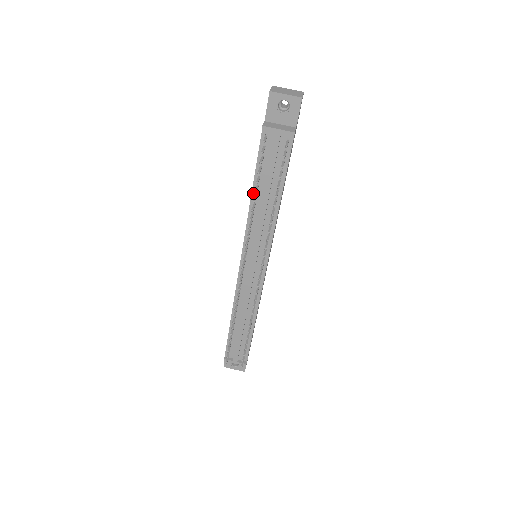
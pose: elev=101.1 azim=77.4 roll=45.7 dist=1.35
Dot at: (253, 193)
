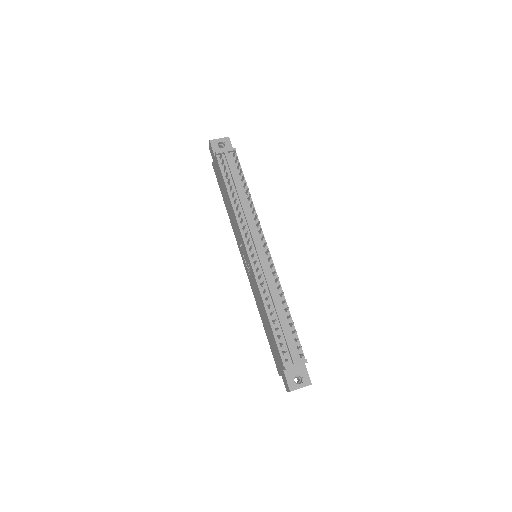
Dot at: (230, 196)
